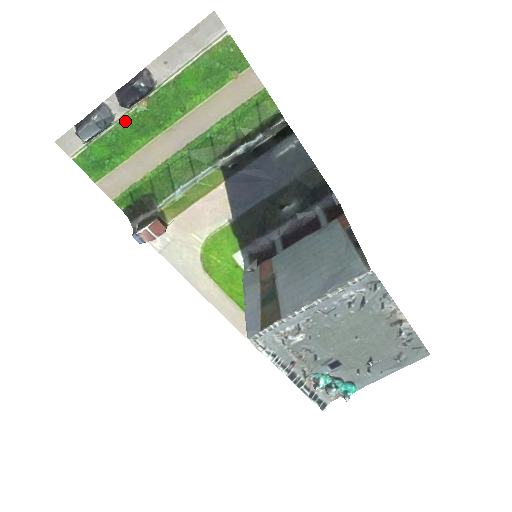
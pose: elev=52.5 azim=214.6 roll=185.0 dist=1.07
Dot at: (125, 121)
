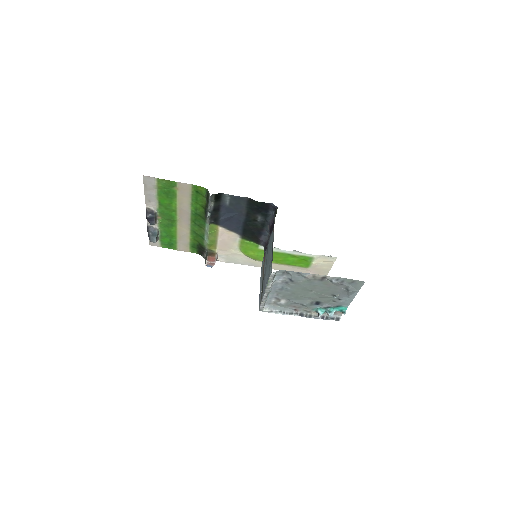
Dot at: (161, 227)
